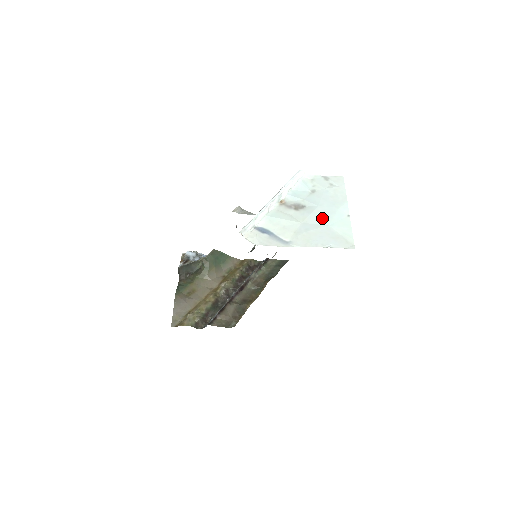
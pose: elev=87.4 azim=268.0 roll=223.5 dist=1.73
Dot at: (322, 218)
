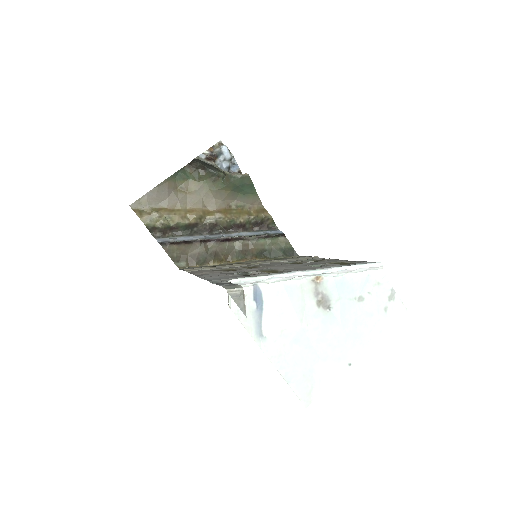
Dot at: (325, 342)
